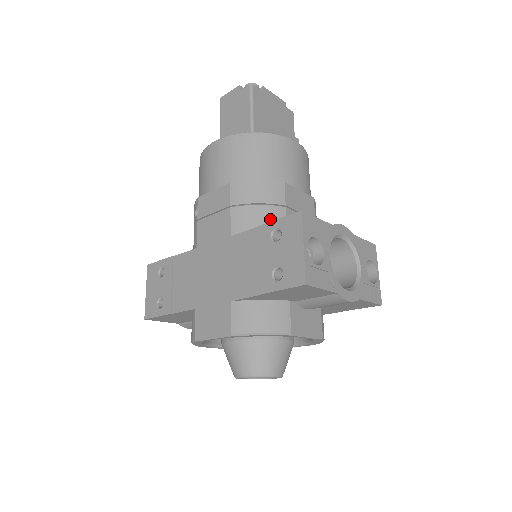
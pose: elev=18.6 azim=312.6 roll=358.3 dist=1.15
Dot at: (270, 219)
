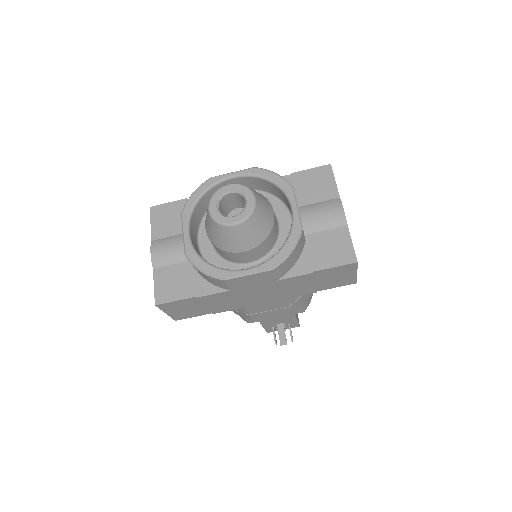
Dot at: occluded
